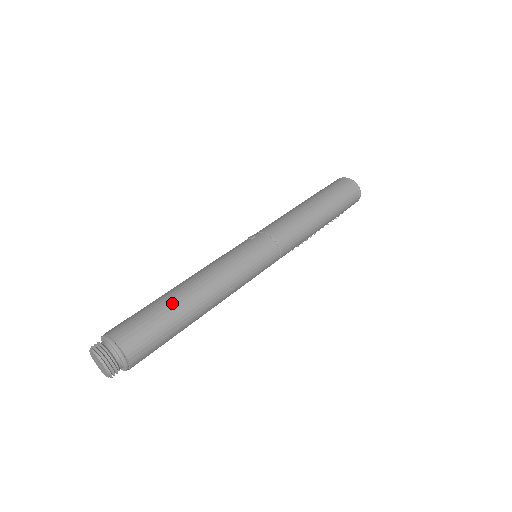
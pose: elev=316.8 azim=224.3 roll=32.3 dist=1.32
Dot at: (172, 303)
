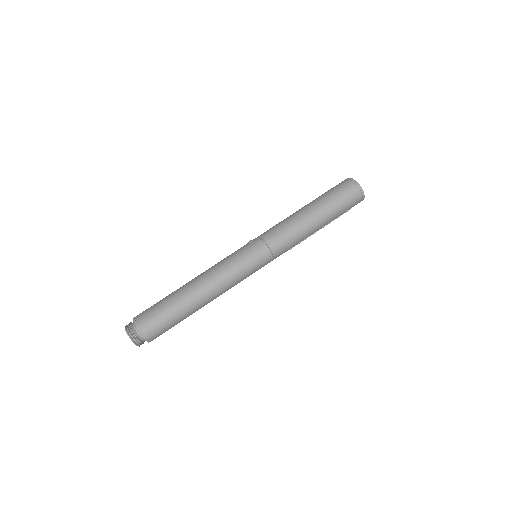
Dot at: (178, 296)
